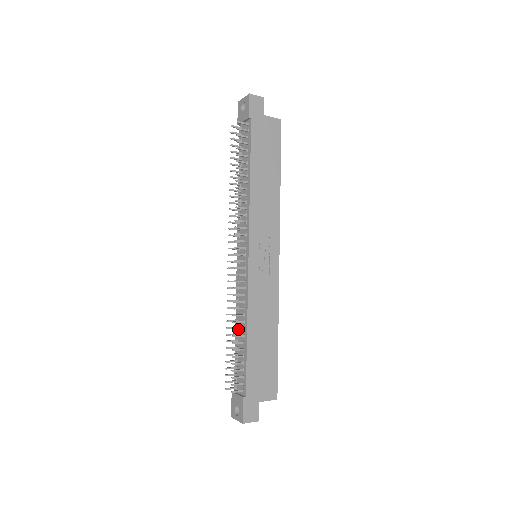
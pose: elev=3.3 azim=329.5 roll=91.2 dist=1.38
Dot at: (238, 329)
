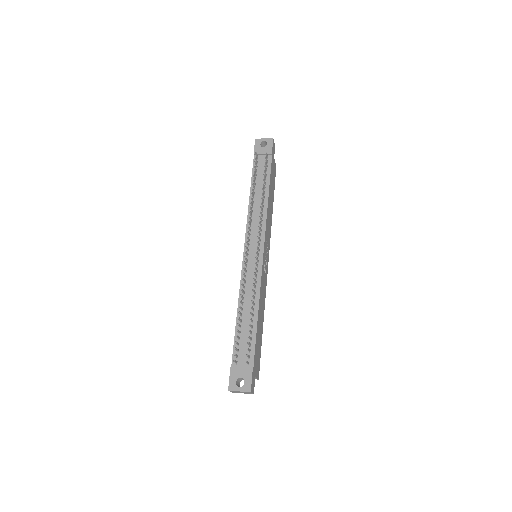
Dot at: (253, 308)
